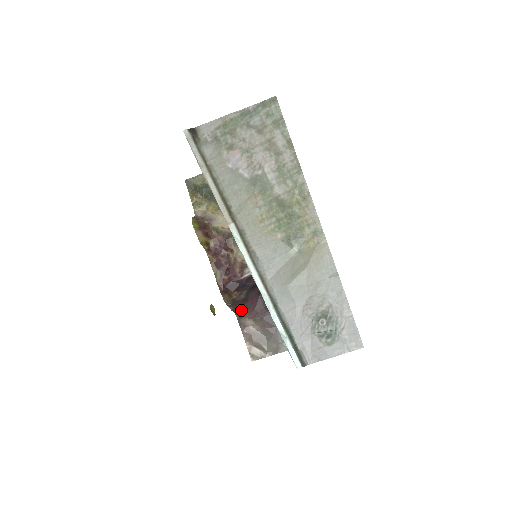
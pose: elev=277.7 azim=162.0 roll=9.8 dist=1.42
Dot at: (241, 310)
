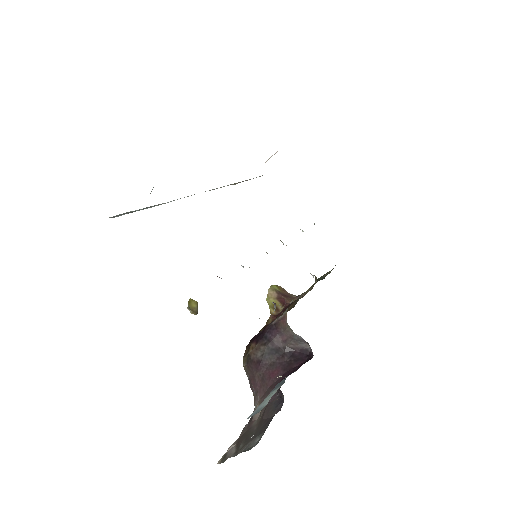
Dot at: (255, 384)
